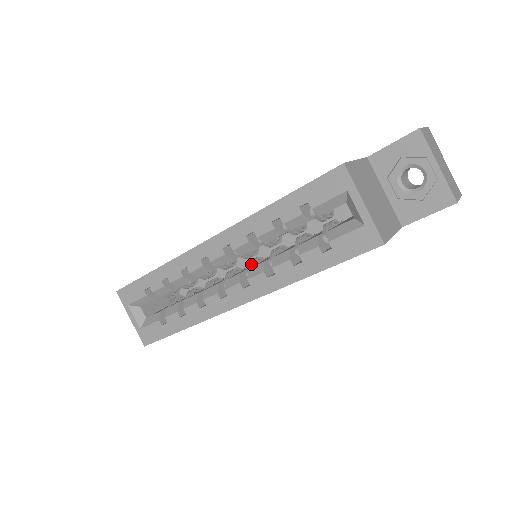
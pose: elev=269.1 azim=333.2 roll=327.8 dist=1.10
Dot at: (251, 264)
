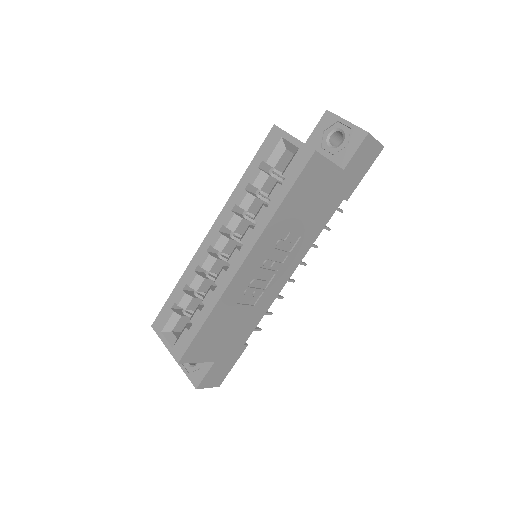
Dot at: occluded
